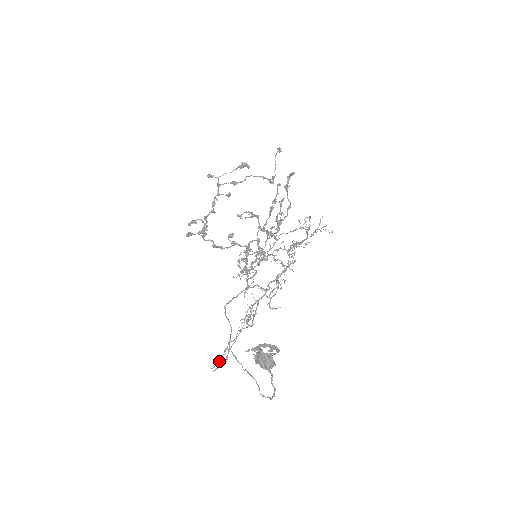
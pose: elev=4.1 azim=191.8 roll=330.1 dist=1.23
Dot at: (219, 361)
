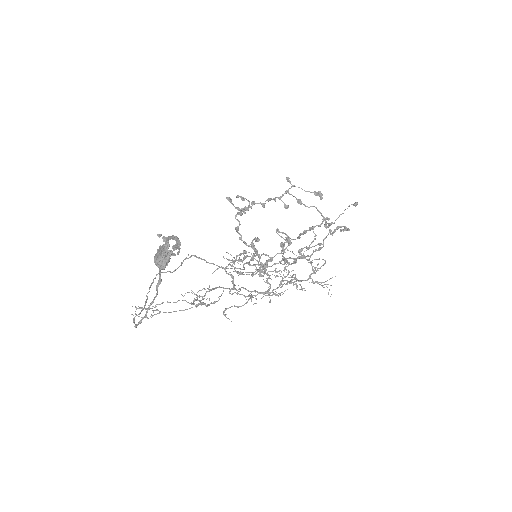
Dot at: occluded
